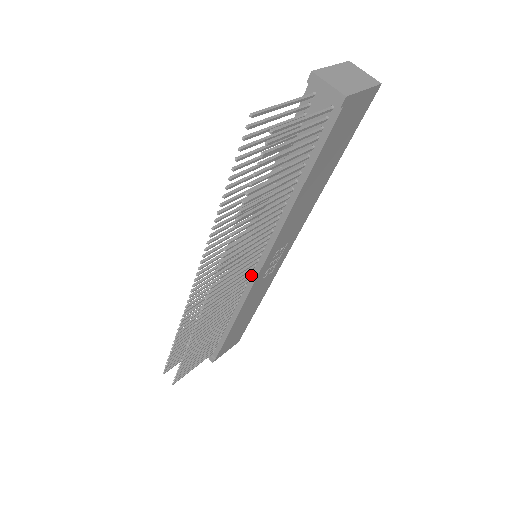
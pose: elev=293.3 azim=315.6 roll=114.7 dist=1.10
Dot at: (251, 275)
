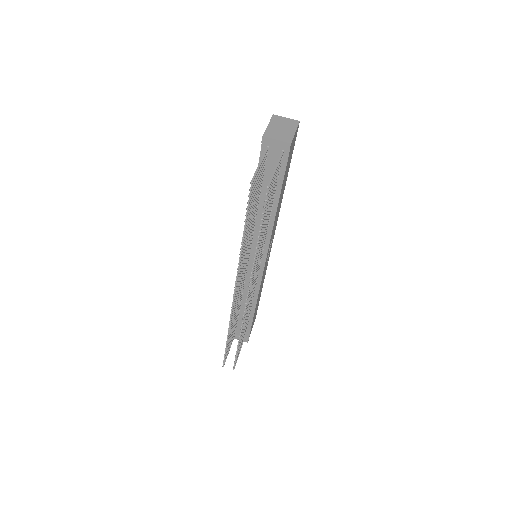
Dot at: (259, 270)
